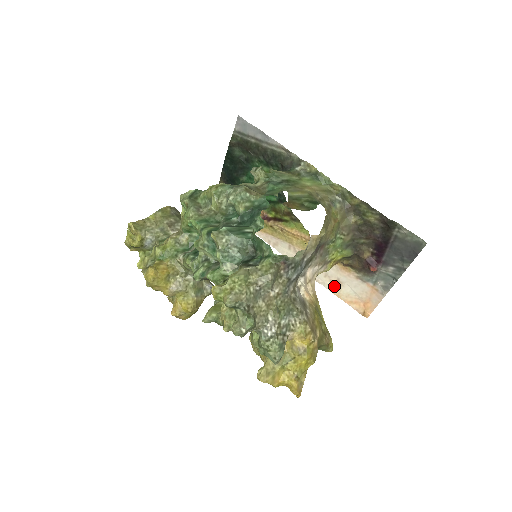
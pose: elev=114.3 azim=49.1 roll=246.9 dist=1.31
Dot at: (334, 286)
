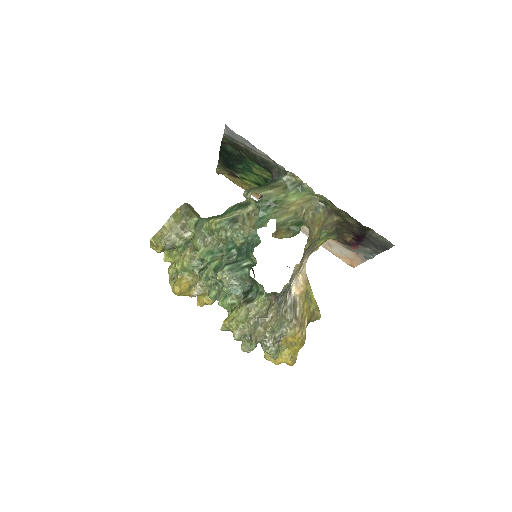
Dot at: (326, 246)
